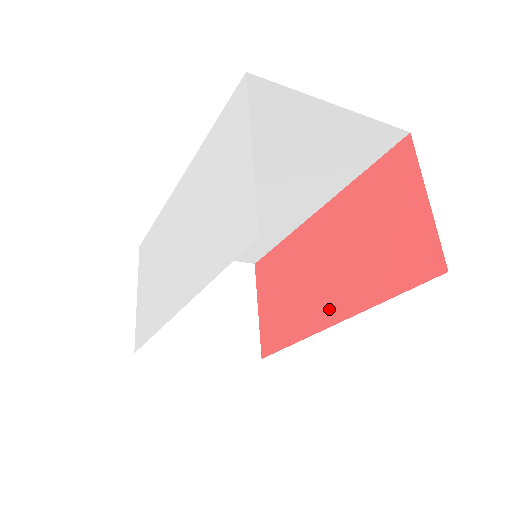
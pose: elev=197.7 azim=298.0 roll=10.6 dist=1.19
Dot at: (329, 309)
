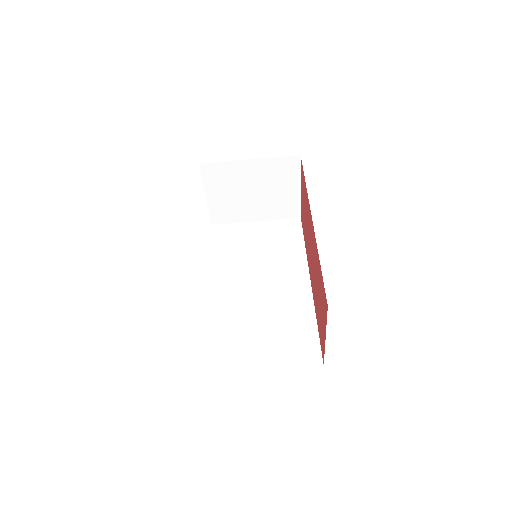
Dot at: (311, 227)
